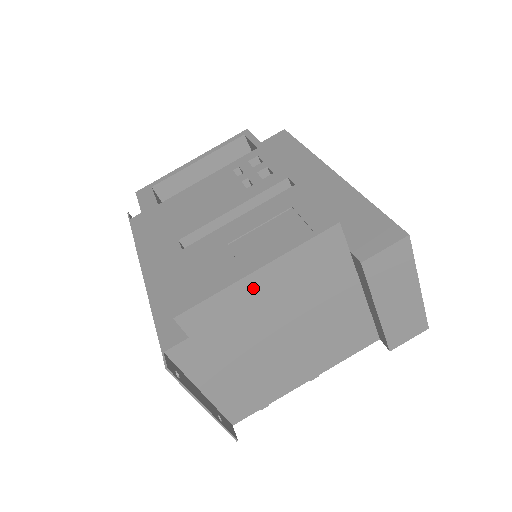
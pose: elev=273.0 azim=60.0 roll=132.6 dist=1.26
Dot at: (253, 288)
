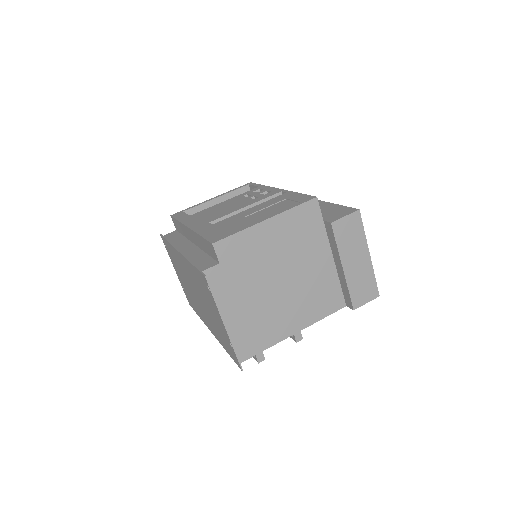
Dot at: (263, 233)
